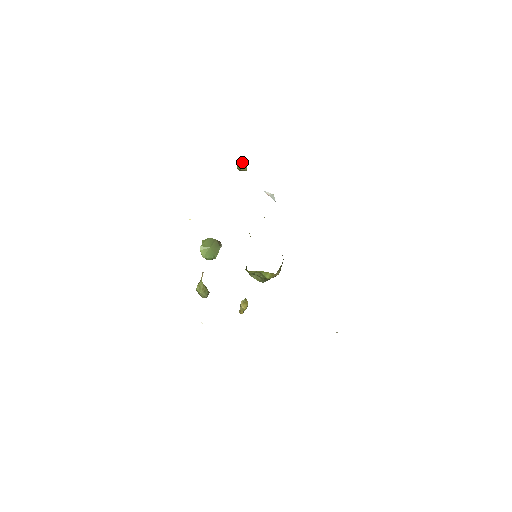
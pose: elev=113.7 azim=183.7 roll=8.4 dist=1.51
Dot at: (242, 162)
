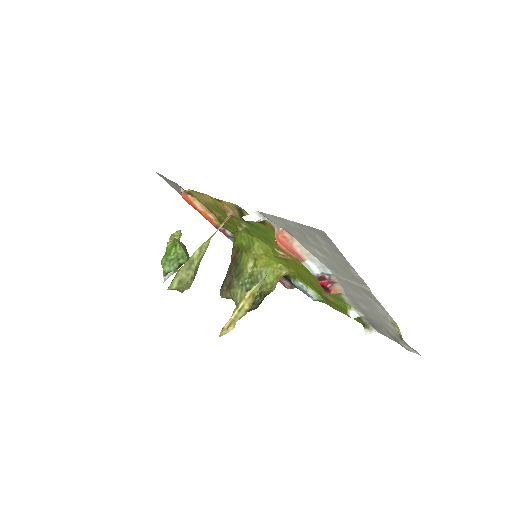
Dot at: (180, 230)
